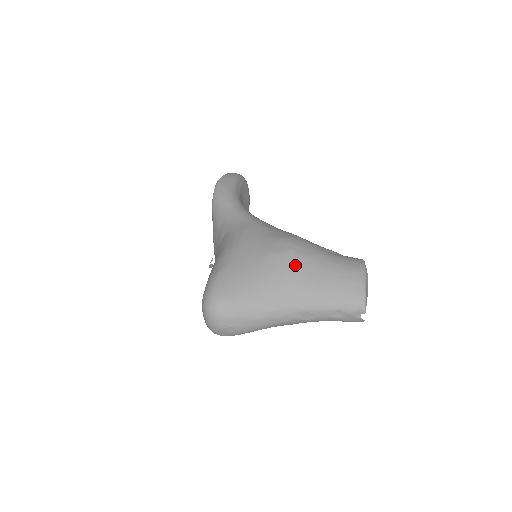
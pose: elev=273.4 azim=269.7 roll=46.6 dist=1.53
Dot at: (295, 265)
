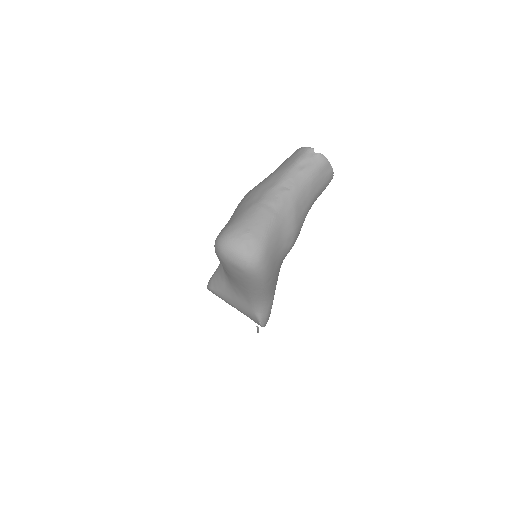
Dot at: (252, 189)
